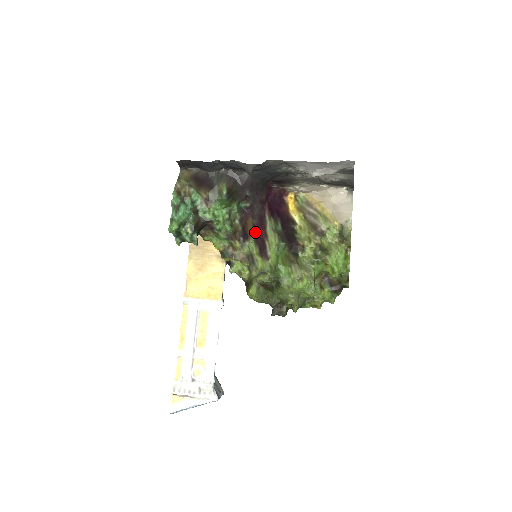
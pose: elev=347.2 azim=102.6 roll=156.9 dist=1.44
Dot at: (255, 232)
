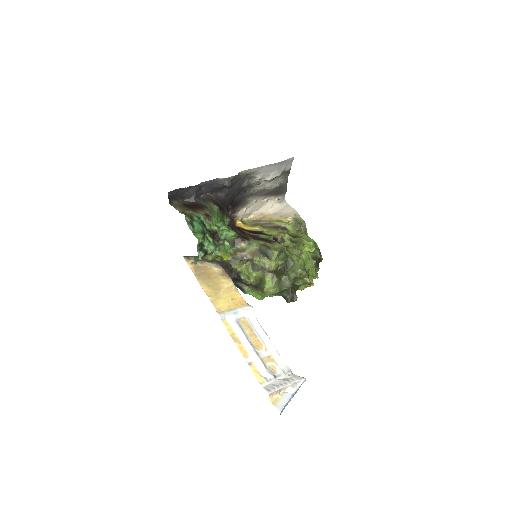
Dot at: (248, 236)
